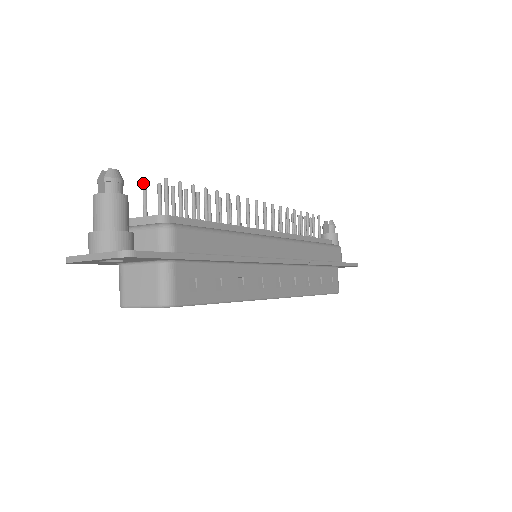
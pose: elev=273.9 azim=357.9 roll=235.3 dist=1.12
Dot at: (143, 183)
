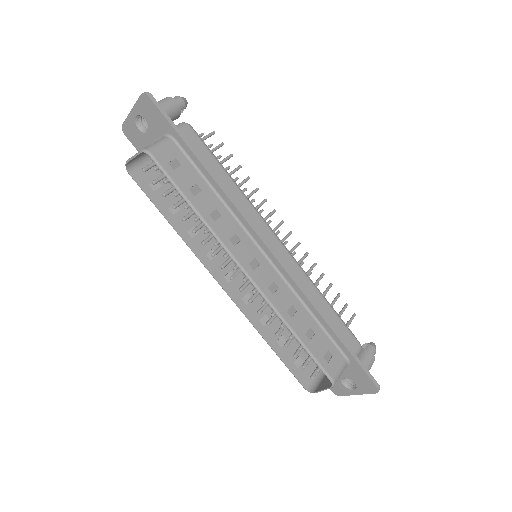
Dot at: (201, 133)
